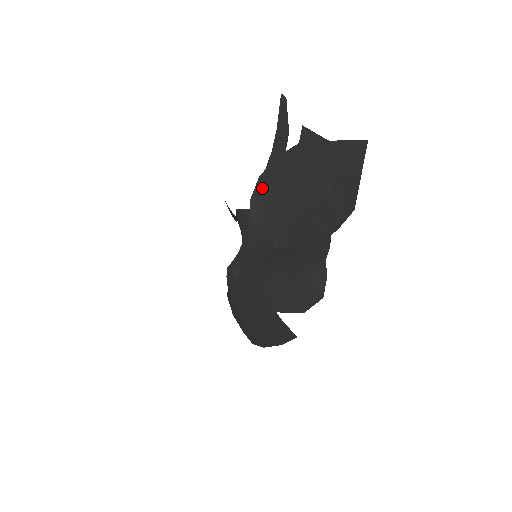
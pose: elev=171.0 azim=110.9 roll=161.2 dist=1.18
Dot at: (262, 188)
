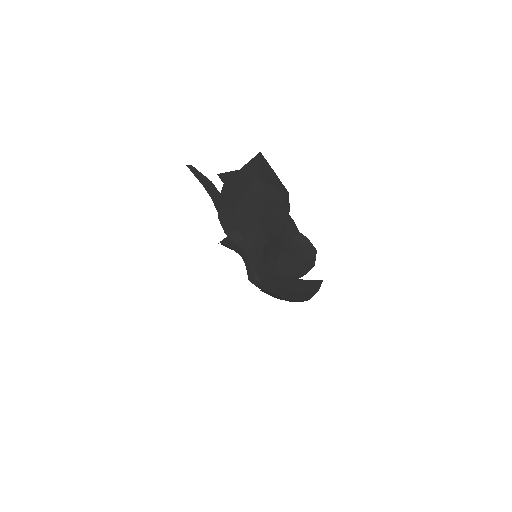
Dot at: (225, 222)
